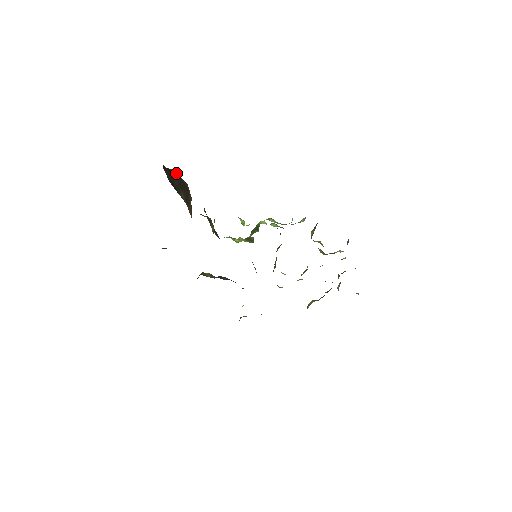
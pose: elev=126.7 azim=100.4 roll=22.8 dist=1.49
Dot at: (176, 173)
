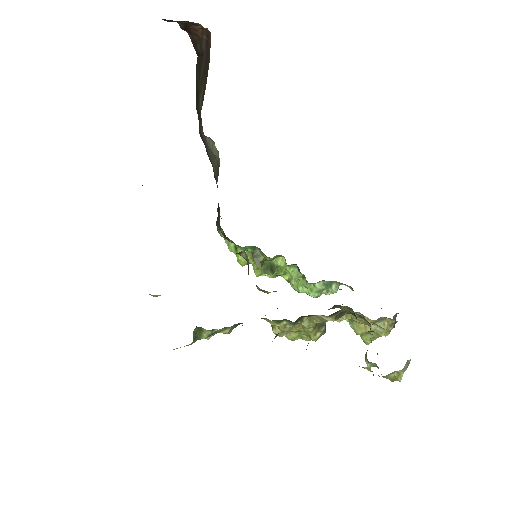
Dot at: (206, 36)
